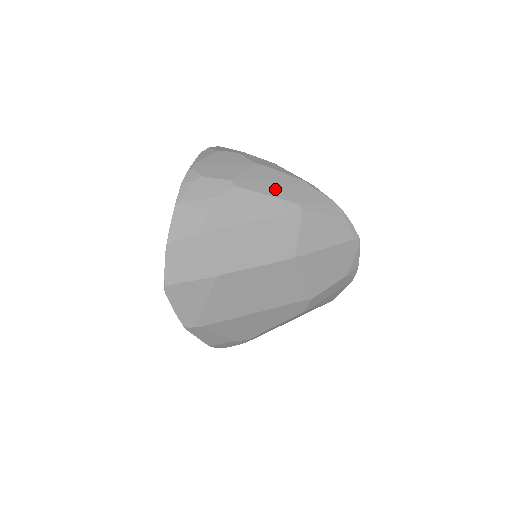
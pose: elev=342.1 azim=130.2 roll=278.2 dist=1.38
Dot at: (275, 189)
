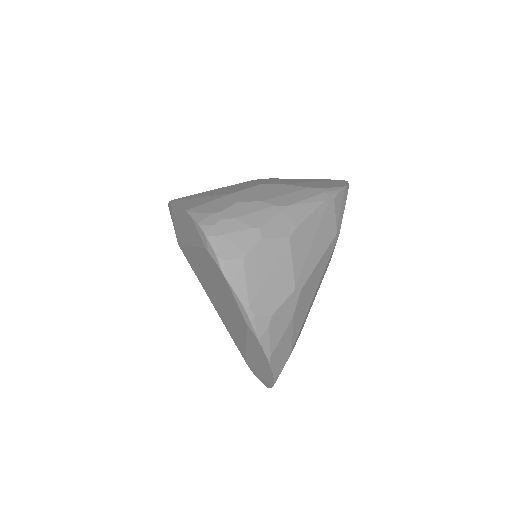
Dot at: (319, 246)
